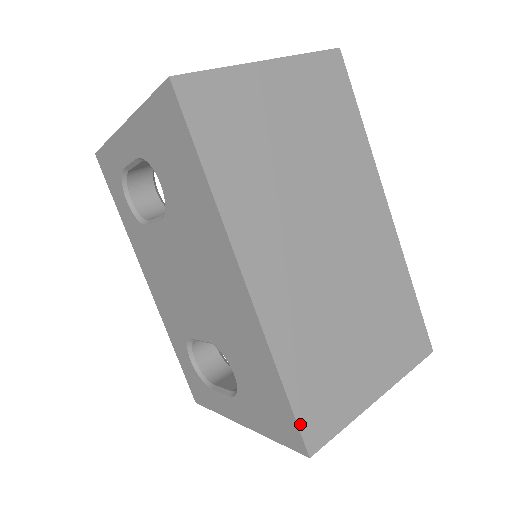
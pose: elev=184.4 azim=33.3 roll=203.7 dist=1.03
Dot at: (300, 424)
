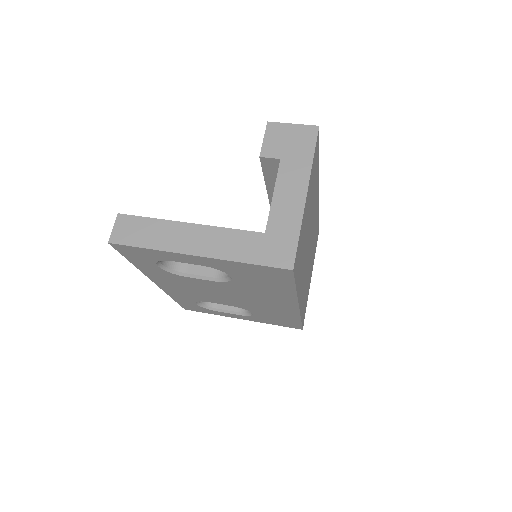
Dot at: (302, 325)
